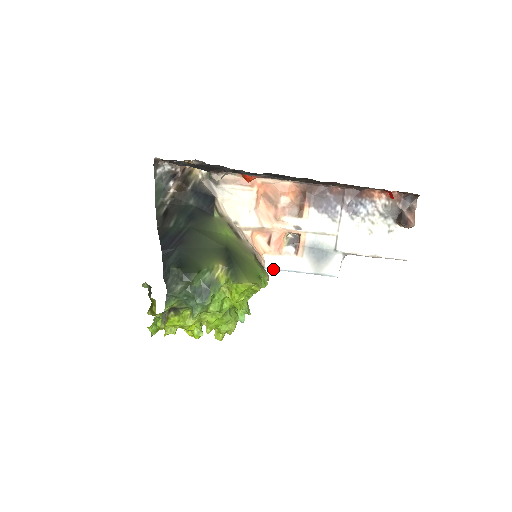
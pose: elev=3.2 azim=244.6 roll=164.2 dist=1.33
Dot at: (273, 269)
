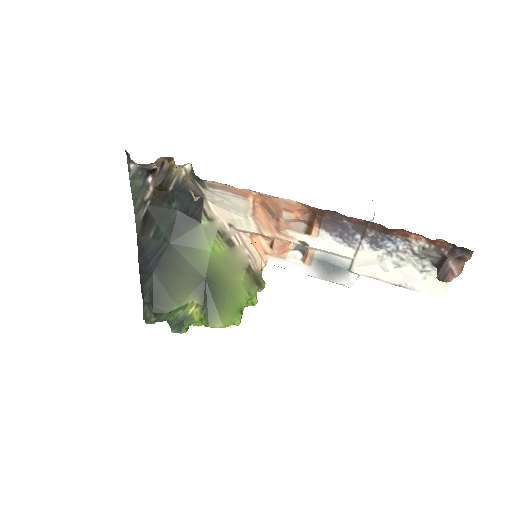
Dot at: occluded
